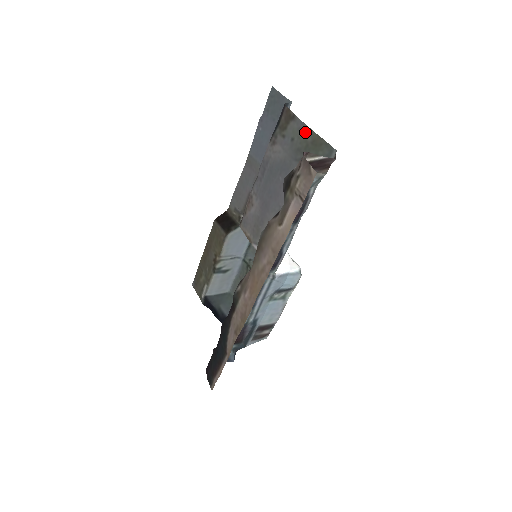
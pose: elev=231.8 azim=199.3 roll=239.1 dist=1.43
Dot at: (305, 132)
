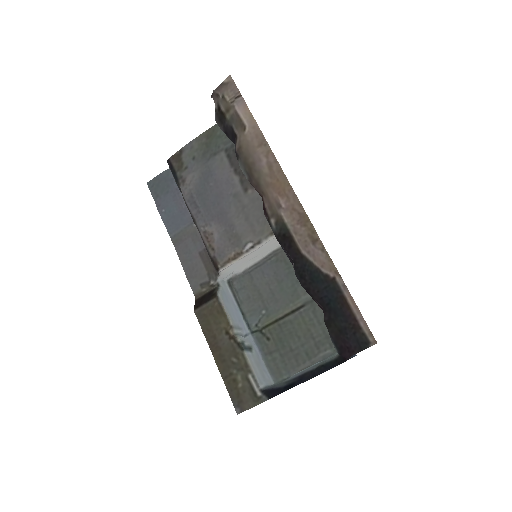
Dot at: (197, 142)
